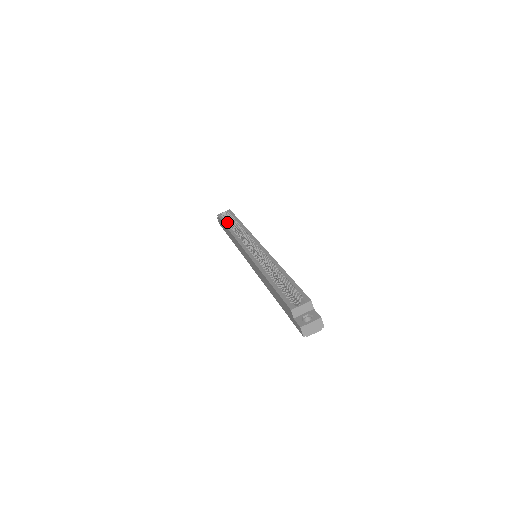
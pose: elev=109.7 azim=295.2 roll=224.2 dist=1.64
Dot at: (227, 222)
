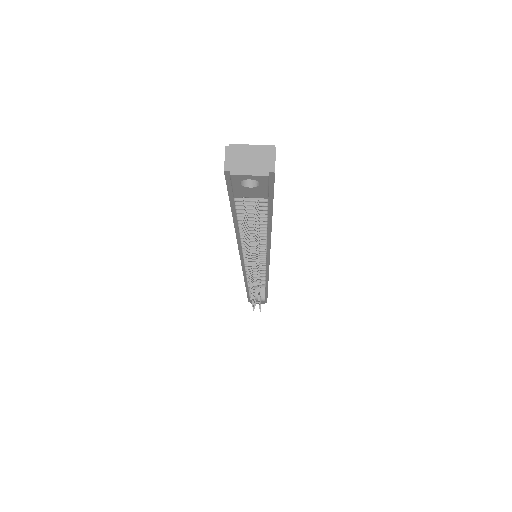
Dot at: occluded
